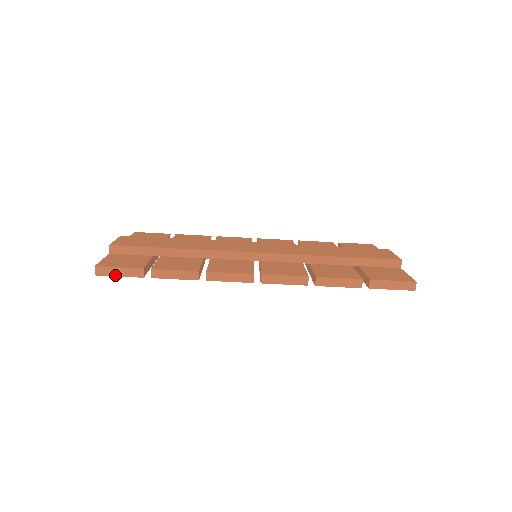
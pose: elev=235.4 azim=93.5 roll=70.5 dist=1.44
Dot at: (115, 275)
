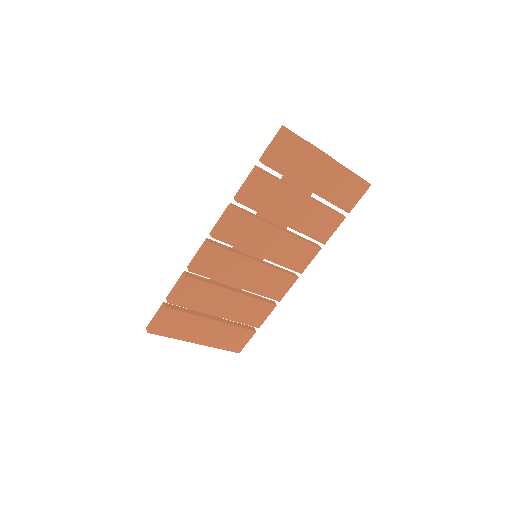
Dot at: (154, 322)
